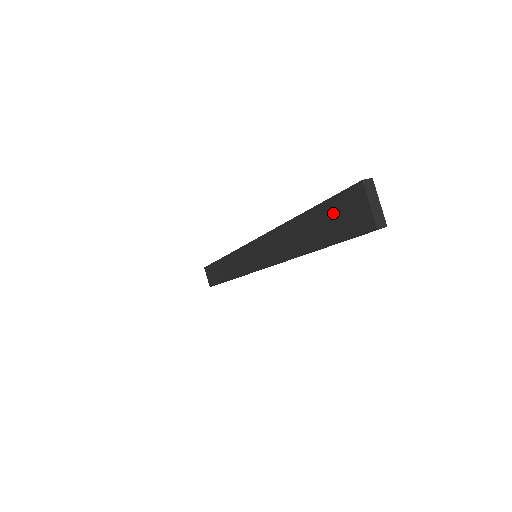
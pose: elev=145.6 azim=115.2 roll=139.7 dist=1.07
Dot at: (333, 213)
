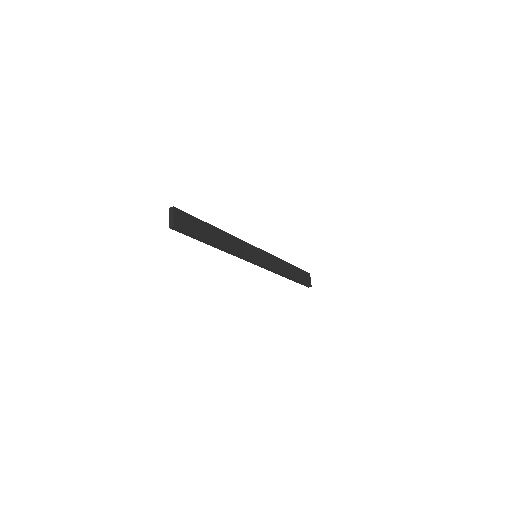
Dot at: occluded
